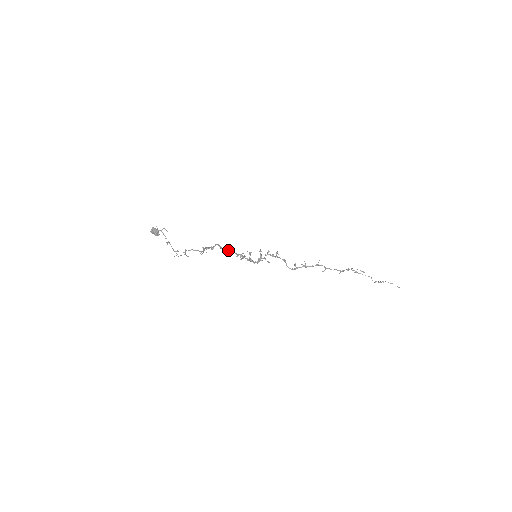
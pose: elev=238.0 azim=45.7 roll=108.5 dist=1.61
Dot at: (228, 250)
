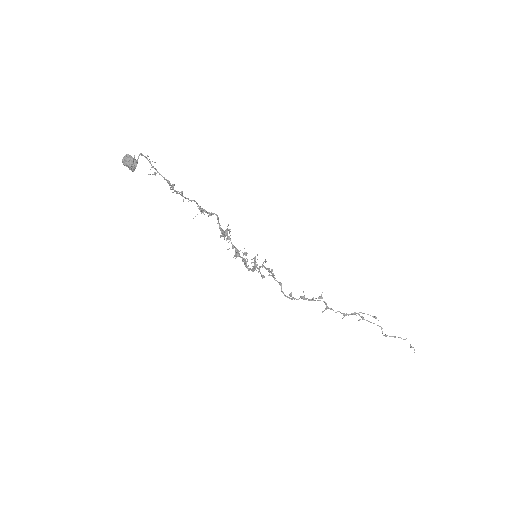
Dot at: (224, 232)
